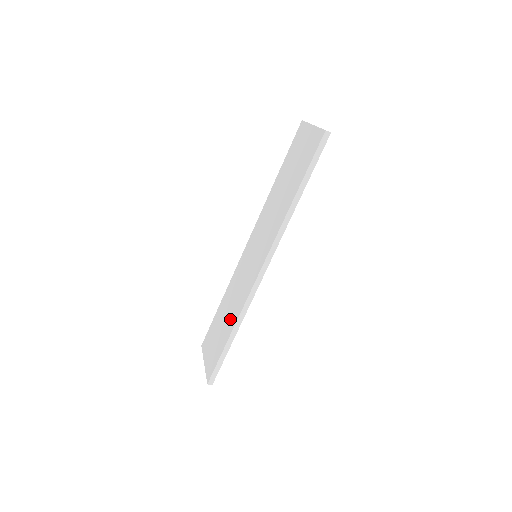
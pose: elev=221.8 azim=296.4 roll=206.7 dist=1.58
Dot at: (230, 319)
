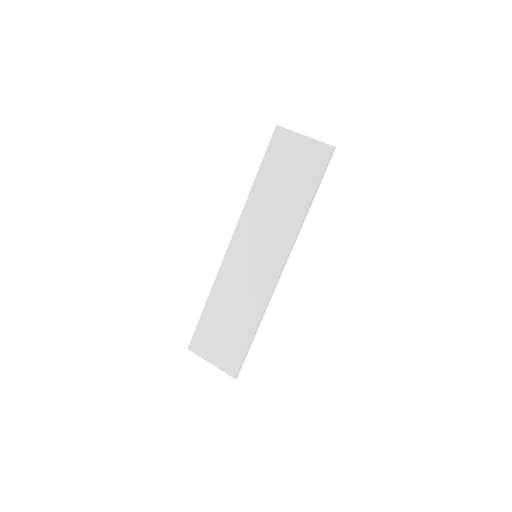
Dot at: (245, 317)
